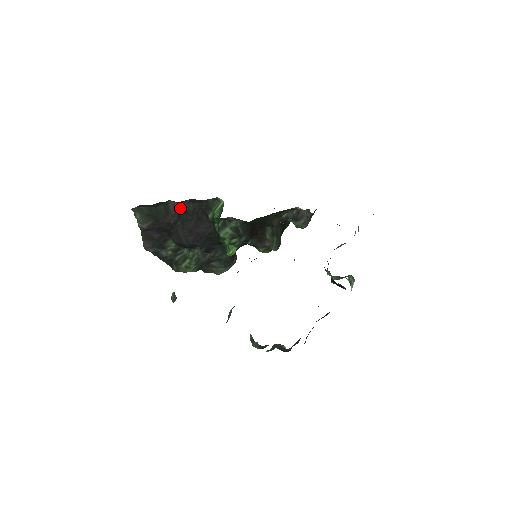
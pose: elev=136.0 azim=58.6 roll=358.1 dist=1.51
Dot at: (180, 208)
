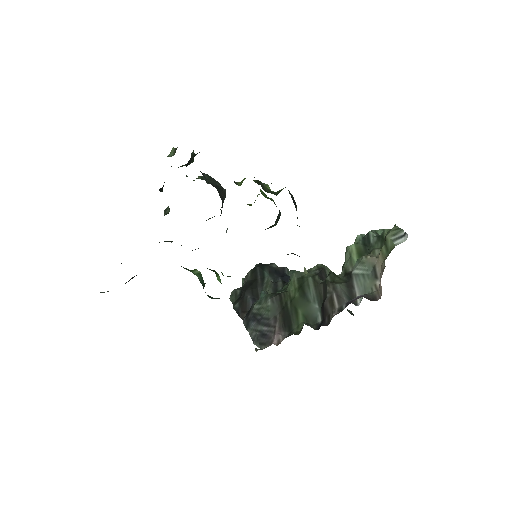
Dot at: occluded
